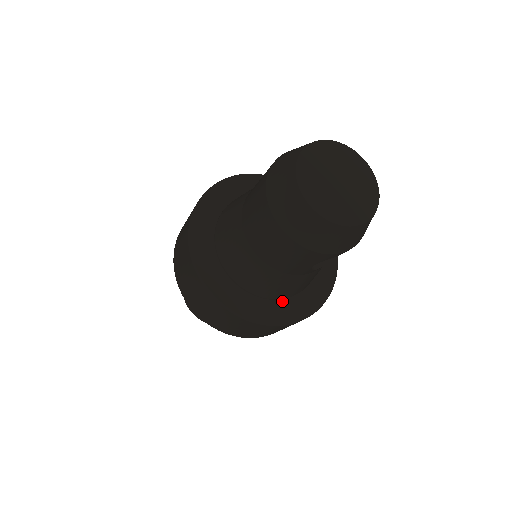
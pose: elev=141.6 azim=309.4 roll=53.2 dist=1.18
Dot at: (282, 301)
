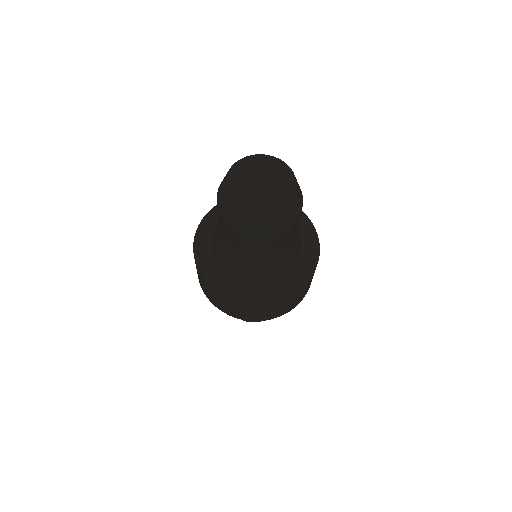
Dot at: (299, 261)
